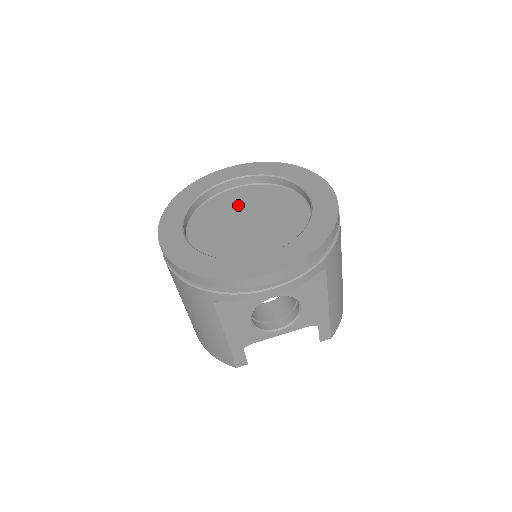
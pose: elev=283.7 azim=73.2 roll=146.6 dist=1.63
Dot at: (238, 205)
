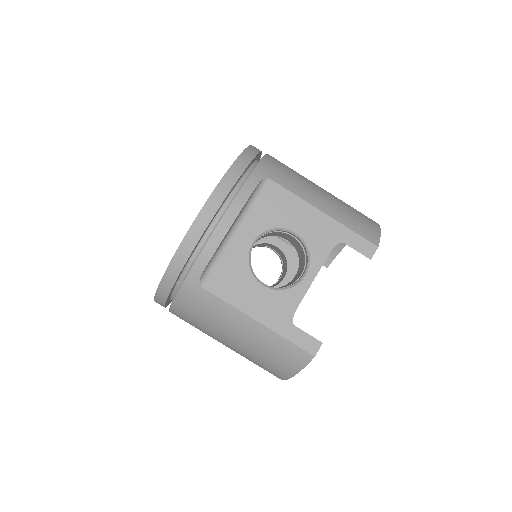
Dot at: occluded
